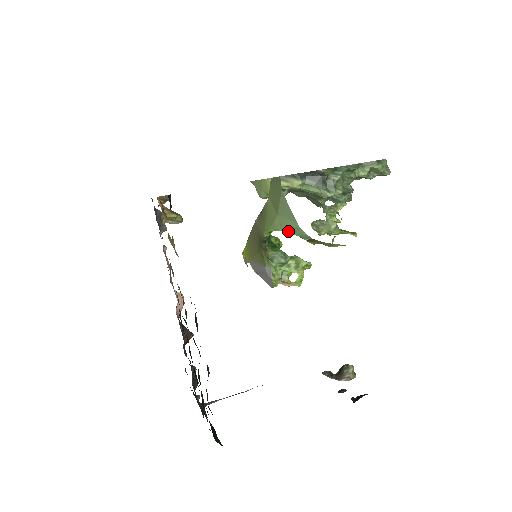
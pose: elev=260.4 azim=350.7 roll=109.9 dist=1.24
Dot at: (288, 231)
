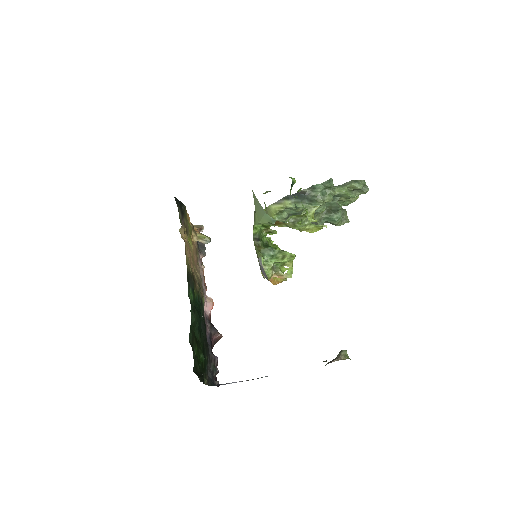
Dot at: (262, 221)
